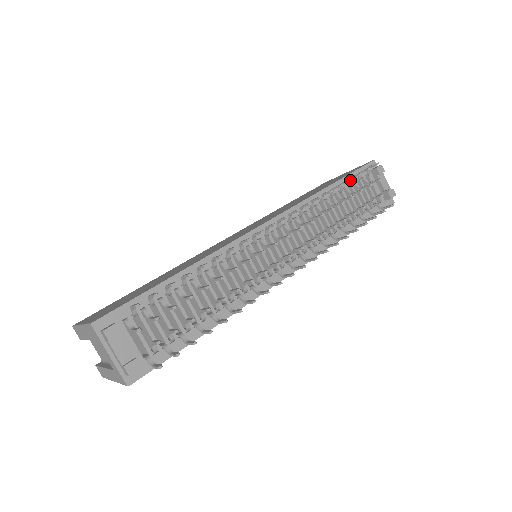
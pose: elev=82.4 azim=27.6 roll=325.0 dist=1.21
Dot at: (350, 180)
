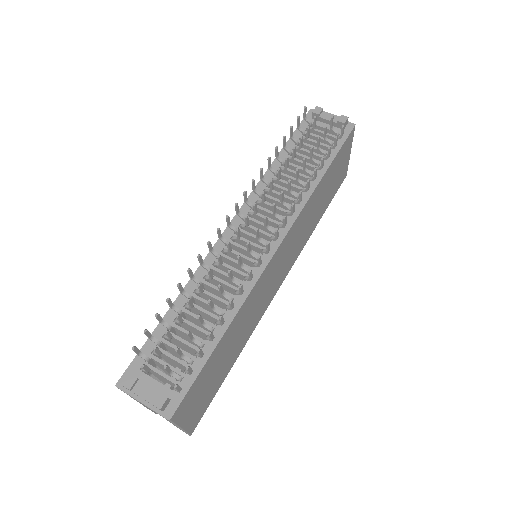
Dot at: (283, 138)
